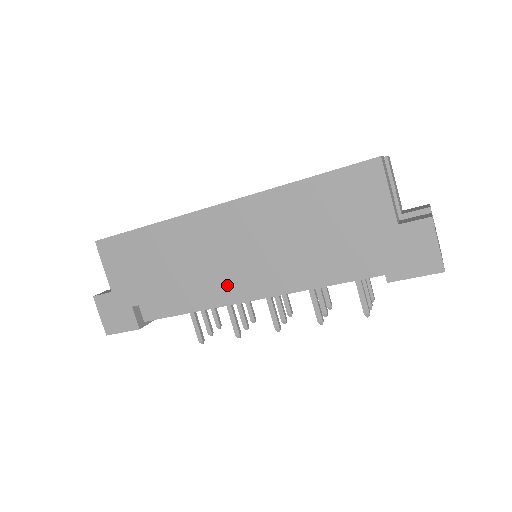
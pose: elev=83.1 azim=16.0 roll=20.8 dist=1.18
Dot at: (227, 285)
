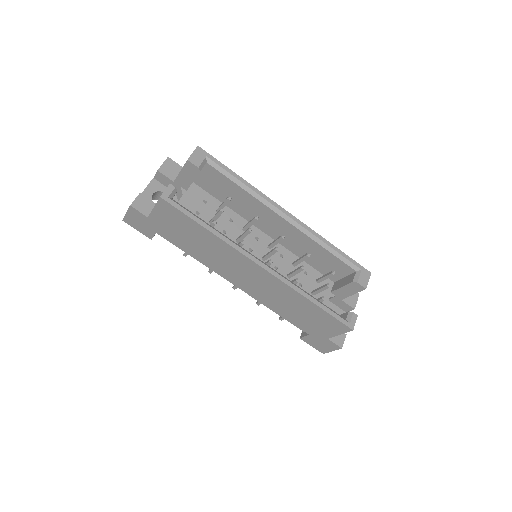
Dot at: (228, 280)
